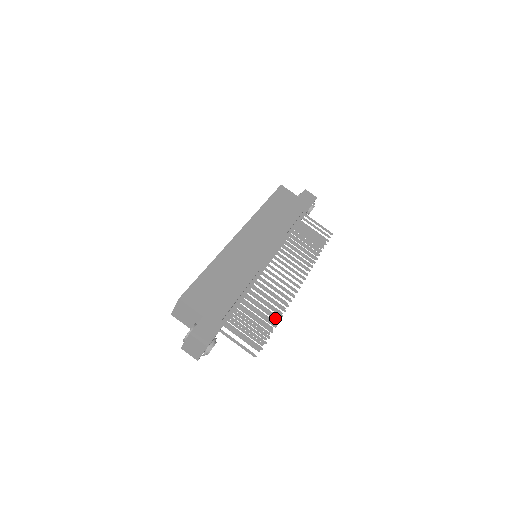
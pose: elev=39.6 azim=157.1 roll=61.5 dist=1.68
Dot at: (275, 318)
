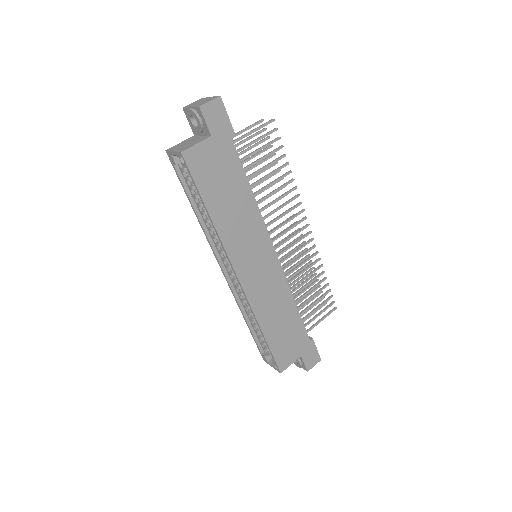
Dot at: occluded
